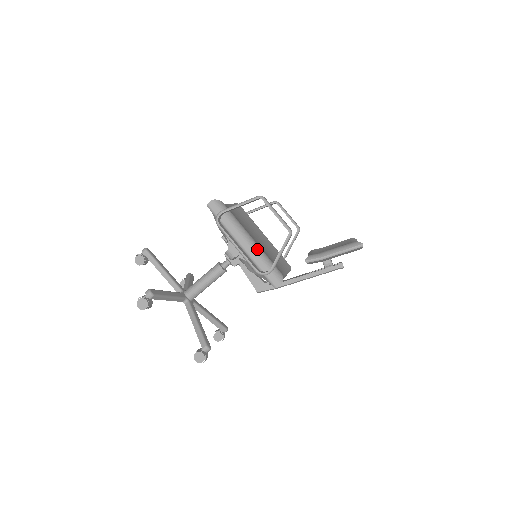
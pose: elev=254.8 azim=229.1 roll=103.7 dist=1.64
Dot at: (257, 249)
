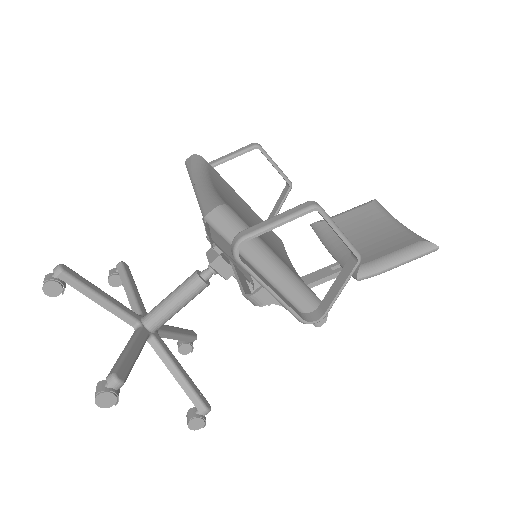
Dot at: (291, 277)
